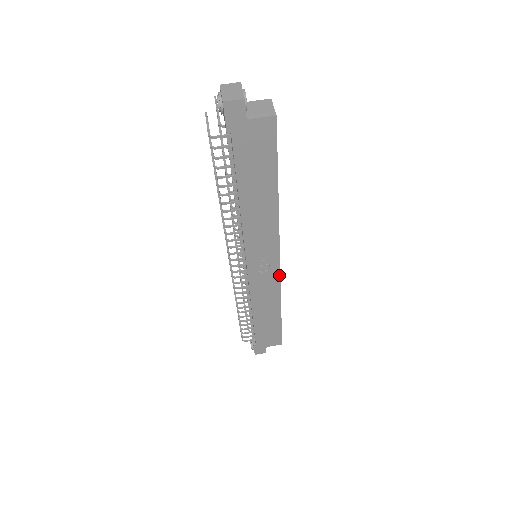
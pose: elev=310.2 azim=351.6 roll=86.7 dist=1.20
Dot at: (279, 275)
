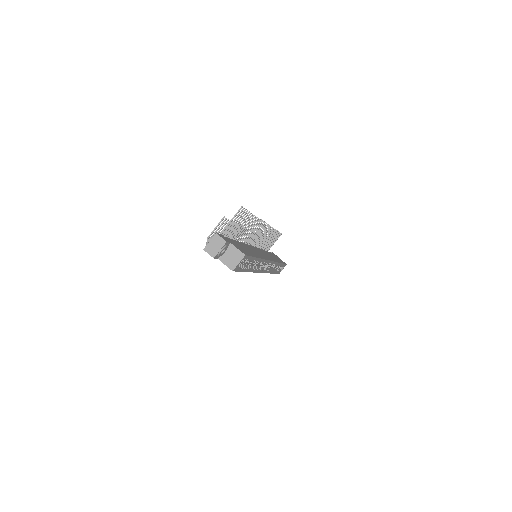
Dot at: (264, 272)
